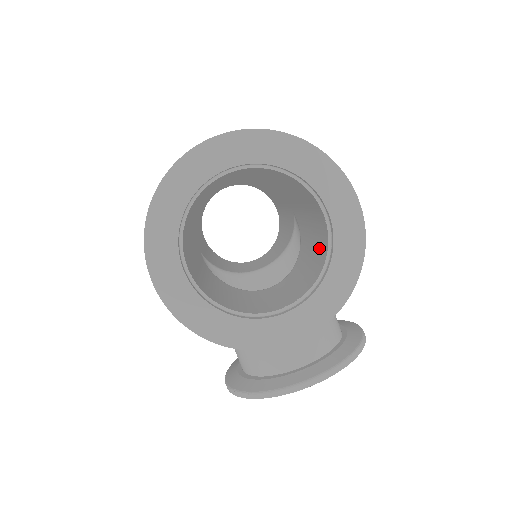
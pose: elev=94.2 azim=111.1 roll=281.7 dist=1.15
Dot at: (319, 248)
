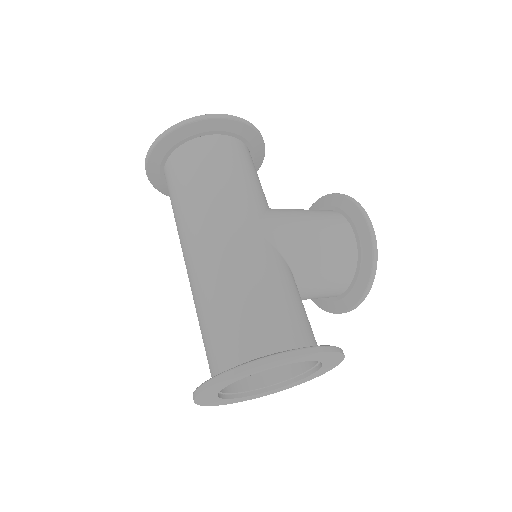
Dot at: occluded
